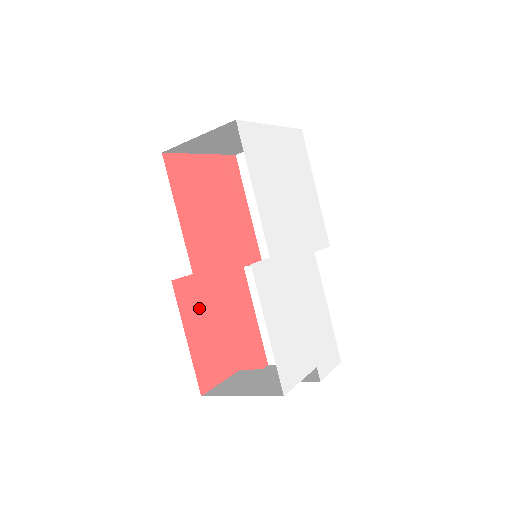
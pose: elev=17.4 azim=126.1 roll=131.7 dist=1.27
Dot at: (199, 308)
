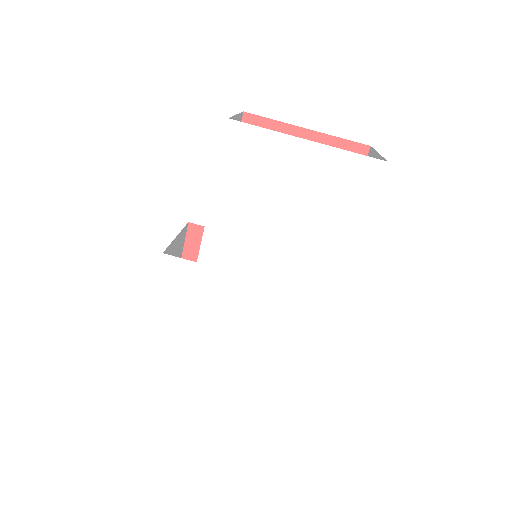
Dot at: occluded
